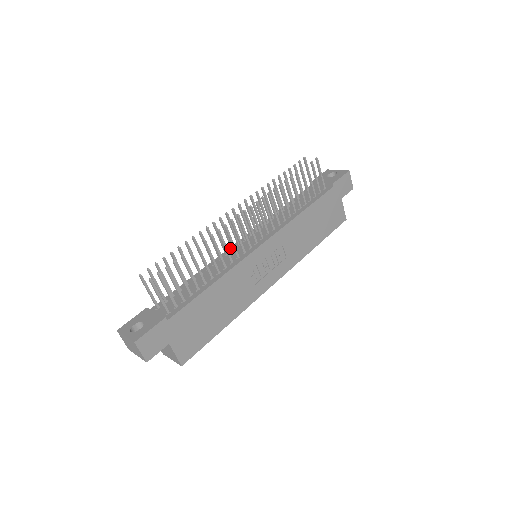
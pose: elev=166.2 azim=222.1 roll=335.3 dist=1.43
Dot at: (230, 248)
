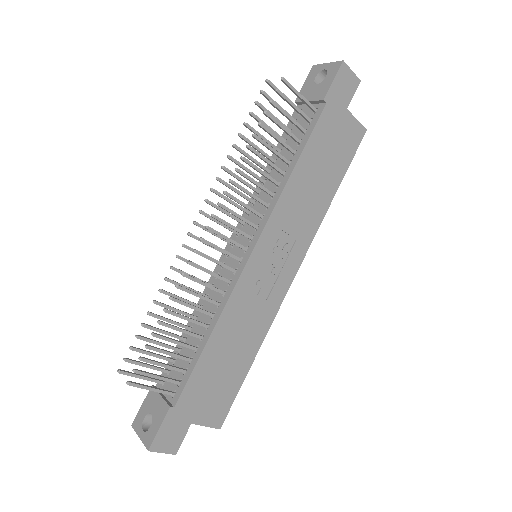
Dot at: occluded
